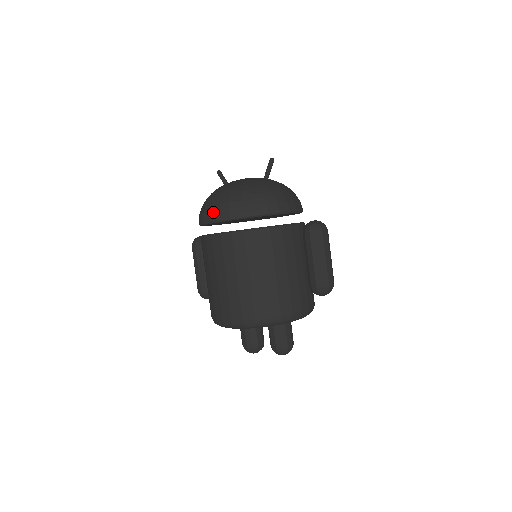
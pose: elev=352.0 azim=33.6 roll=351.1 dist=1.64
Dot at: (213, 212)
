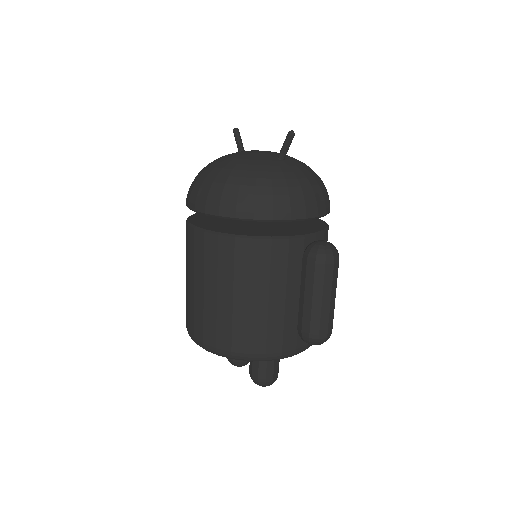
Dot at: (192, 196)
